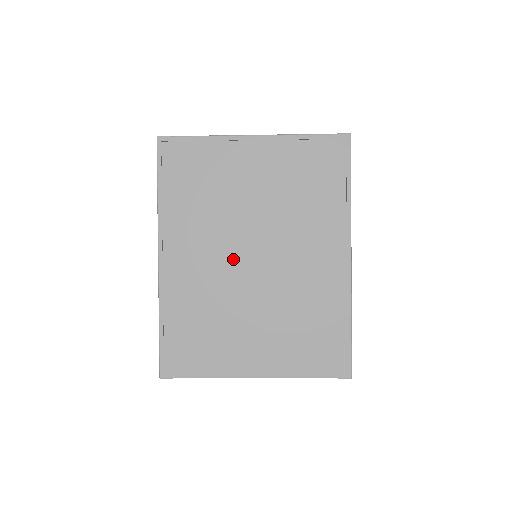
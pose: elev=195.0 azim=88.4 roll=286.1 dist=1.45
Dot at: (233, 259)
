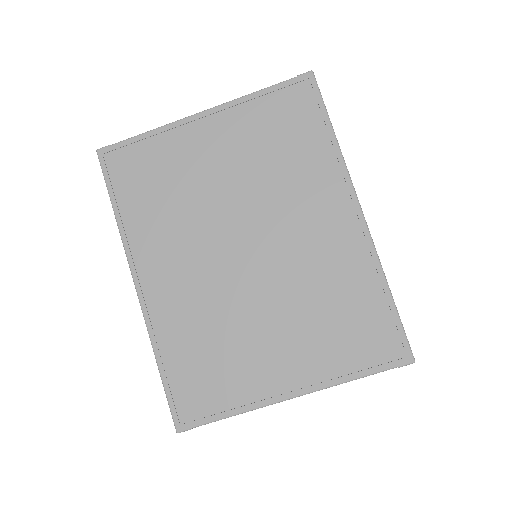
Dot at: (221, 259)
